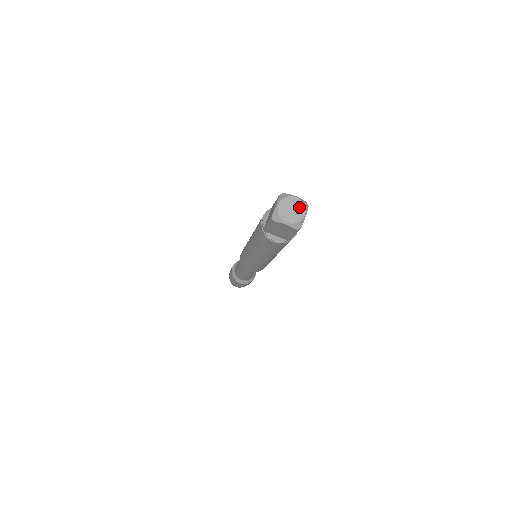
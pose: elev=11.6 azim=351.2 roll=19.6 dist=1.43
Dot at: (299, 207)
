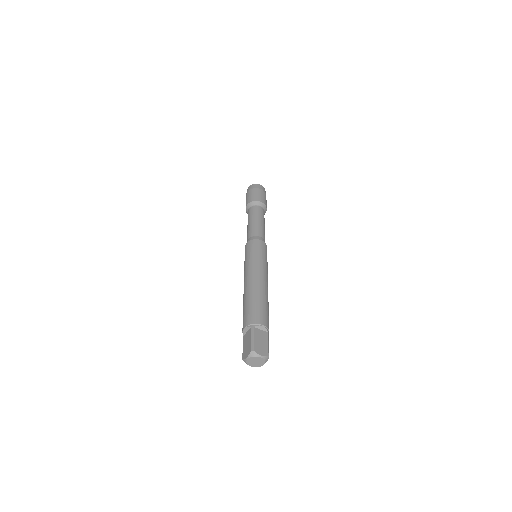
Dot at: (261, 361)
